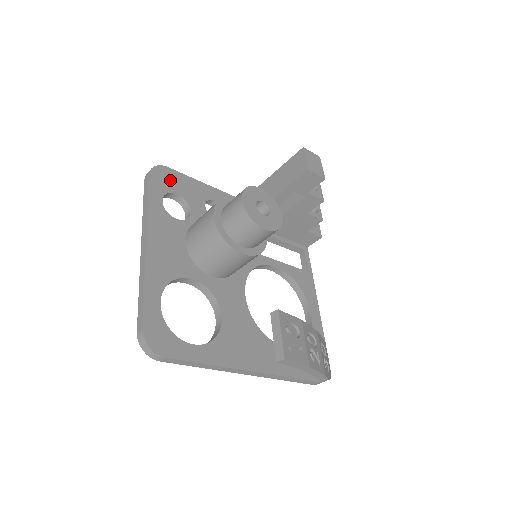
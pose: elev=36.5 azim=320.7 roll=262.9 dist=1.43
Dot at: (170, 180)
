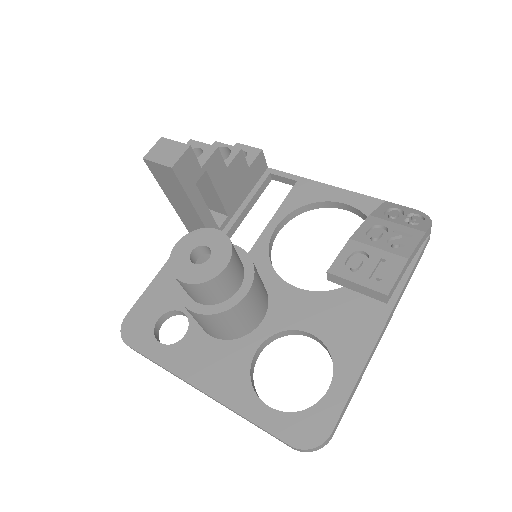
Dot at: (141, 321)
